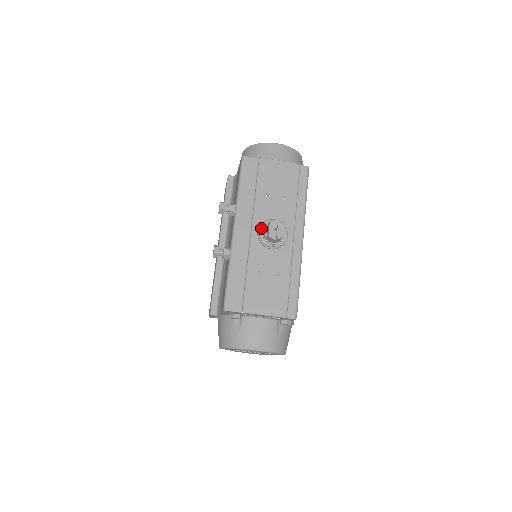
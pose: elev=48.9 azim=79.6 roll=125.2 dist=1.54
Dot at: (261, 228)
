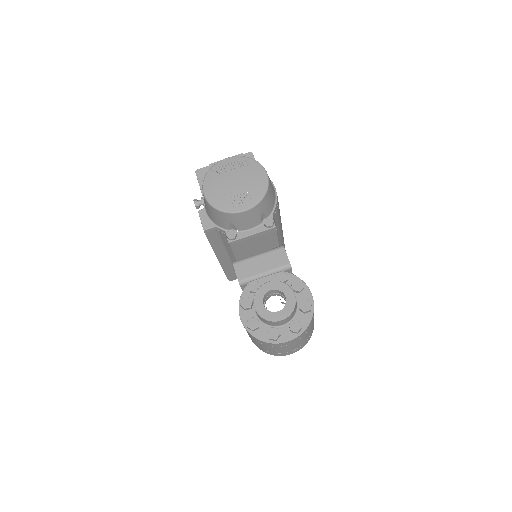
Dot at: occluded
